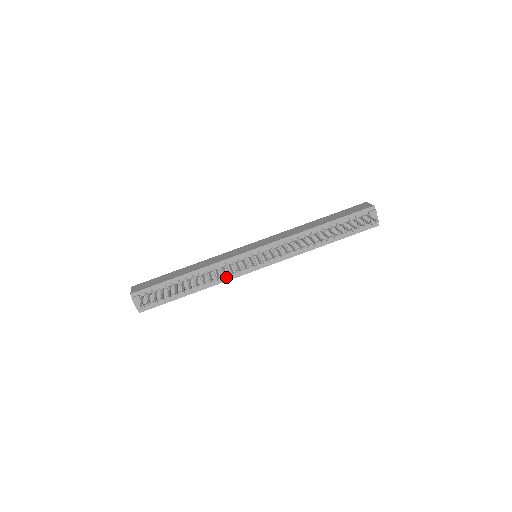
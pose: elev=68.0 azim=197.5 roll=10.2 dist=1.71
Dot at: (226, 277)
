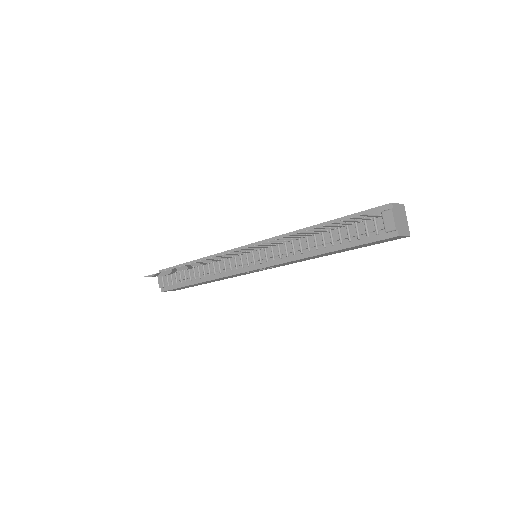
Dot at: (223, 272)
